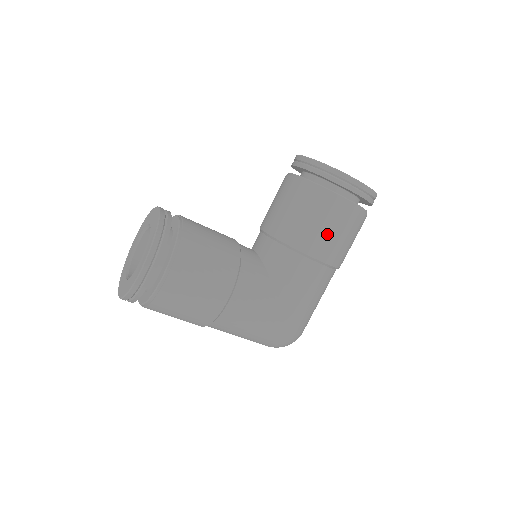
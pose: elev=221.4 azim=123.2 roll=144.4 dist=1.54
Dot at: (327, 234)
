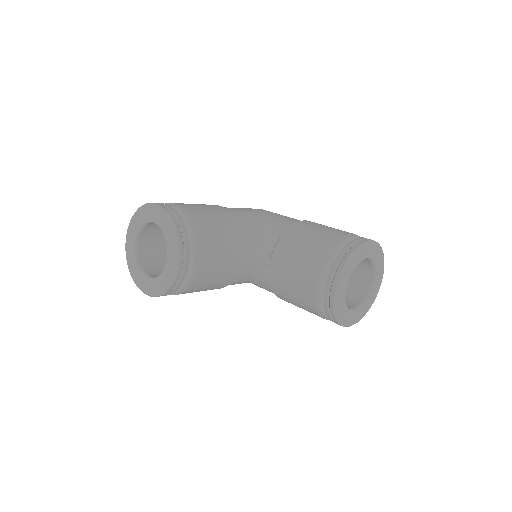
Dot at: occluded
